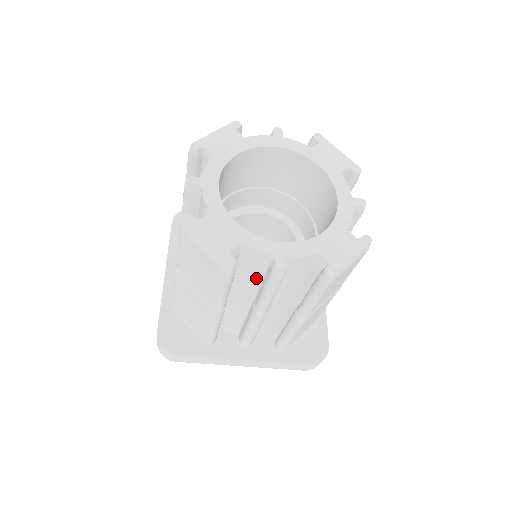
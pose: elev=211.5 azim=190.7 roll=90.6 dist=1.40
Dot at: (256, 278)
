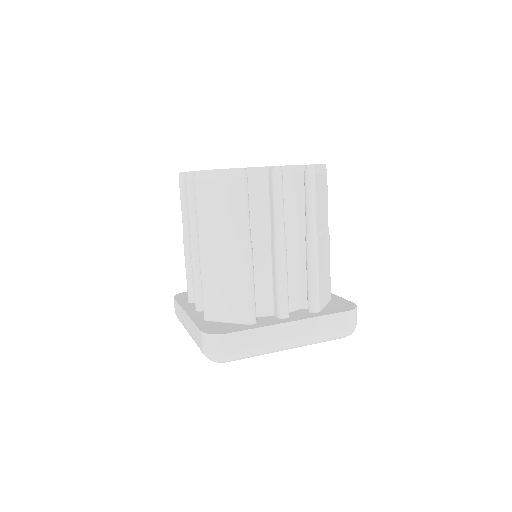
Dot at: (264, 204)
